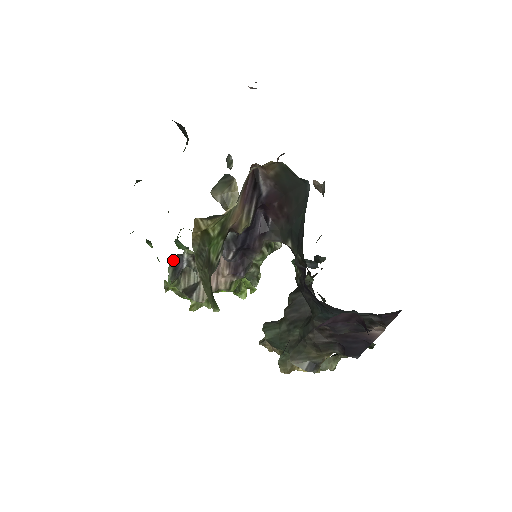
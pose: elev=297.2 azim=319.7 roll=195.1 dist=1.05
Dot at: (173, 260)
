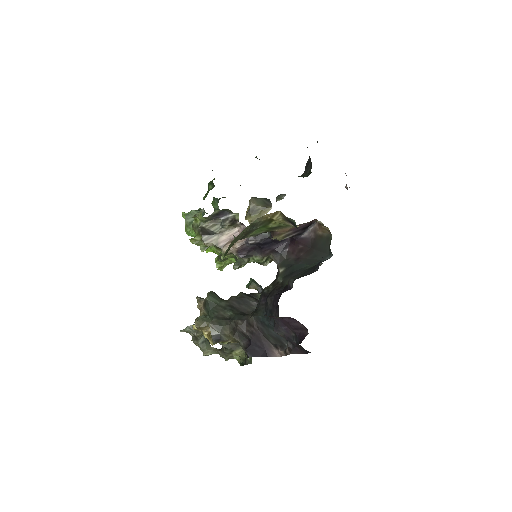
Dot at: (223, 209)
